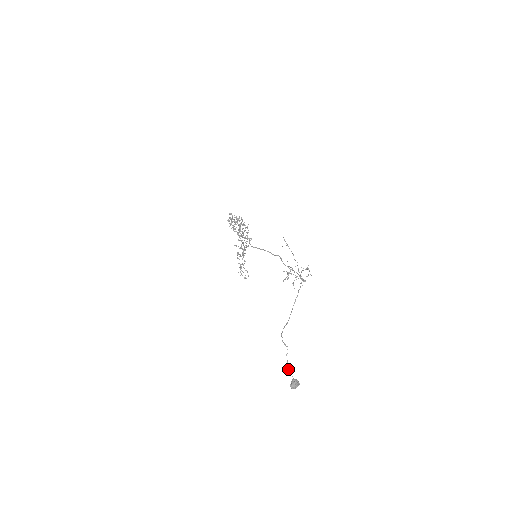
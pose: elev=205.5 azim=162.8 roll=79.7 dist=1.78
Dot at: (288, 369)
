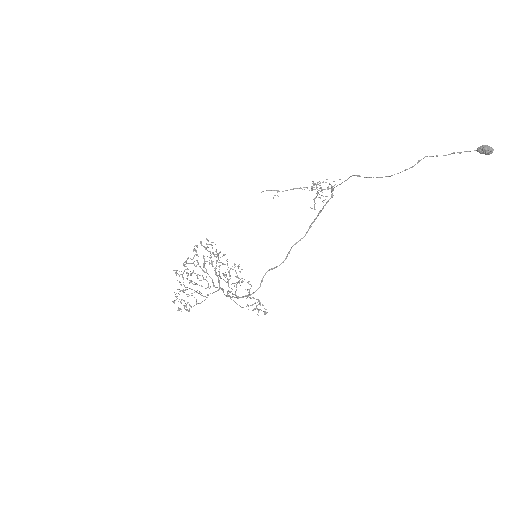
Dot at: (460, 153)
